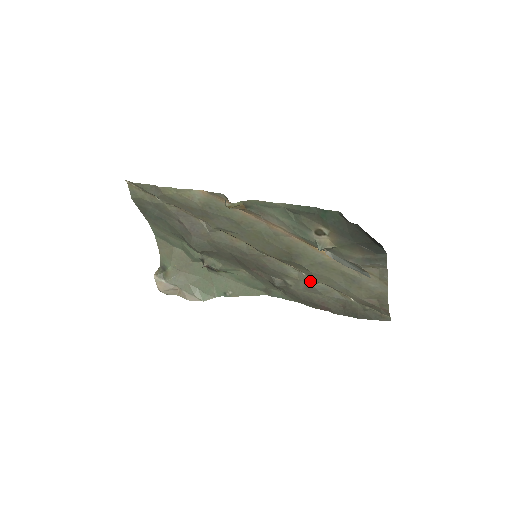
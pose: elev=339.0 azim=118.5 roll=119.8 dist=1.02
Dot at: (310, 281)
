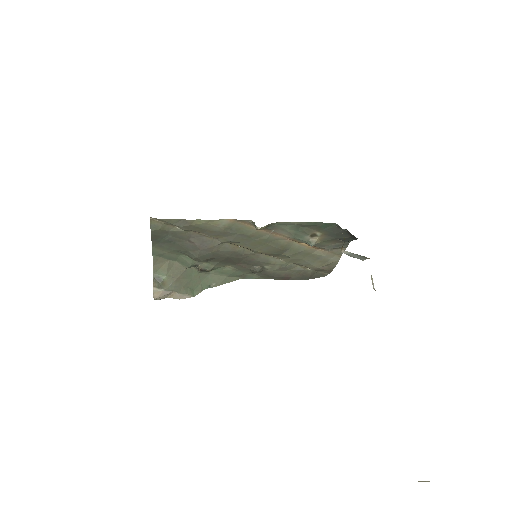
Dot at: (285, 264)
